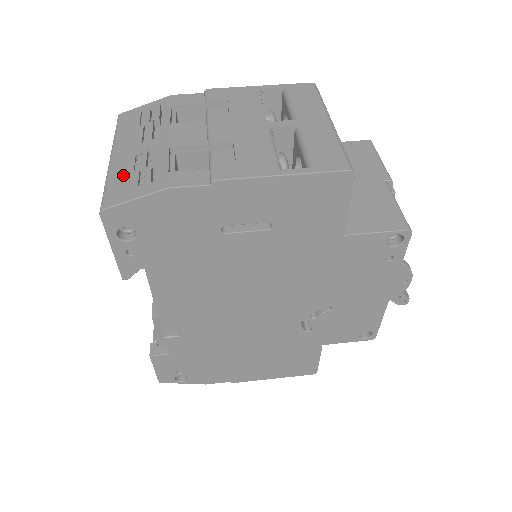
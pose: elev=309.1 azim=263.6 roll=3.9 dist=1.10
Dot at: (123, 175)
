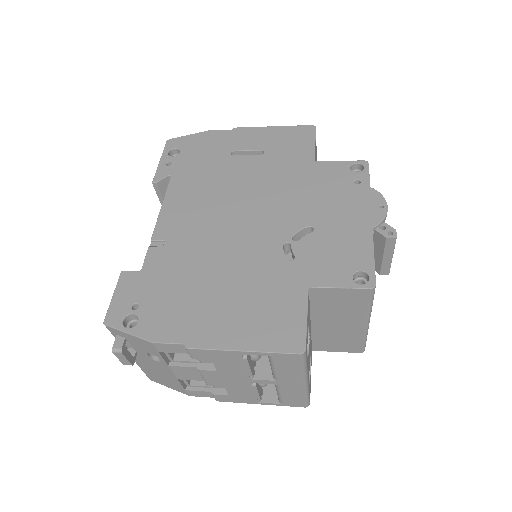
Dot at: occluded
